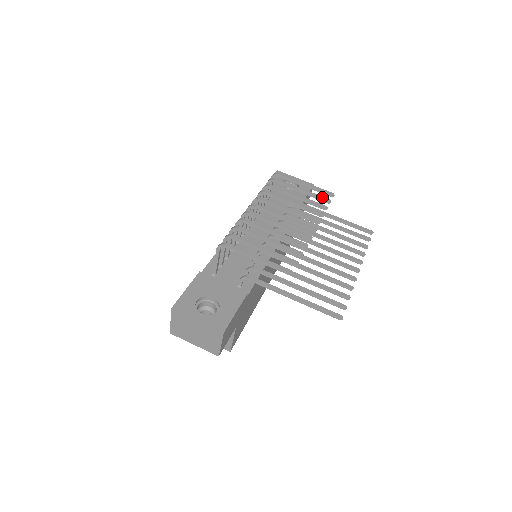
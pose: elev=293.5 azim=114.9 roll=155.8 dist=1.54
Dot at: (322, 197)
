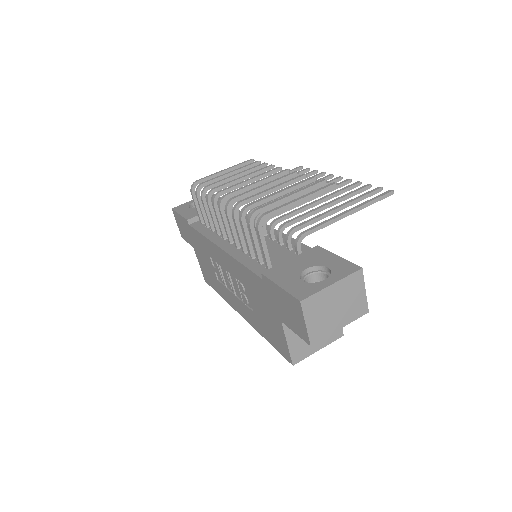
Dot at: (251, 164)
